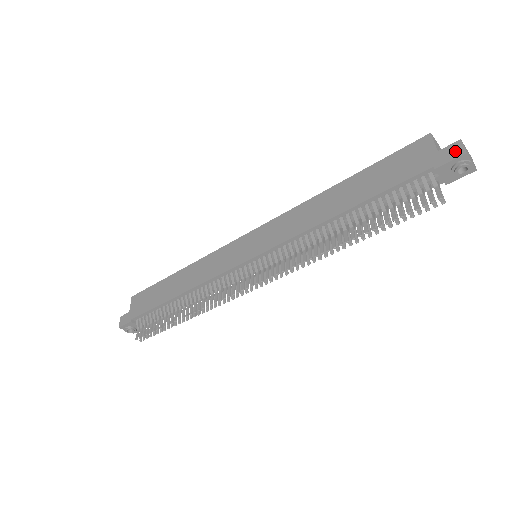
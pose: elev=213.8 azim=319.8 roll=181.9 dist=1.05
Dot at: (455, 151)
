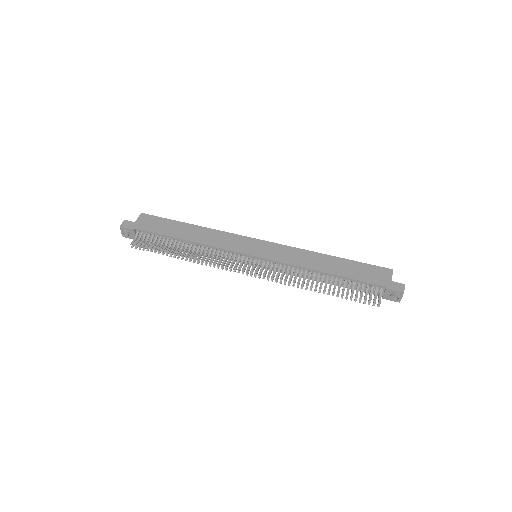
Dot at: (400, 288)
